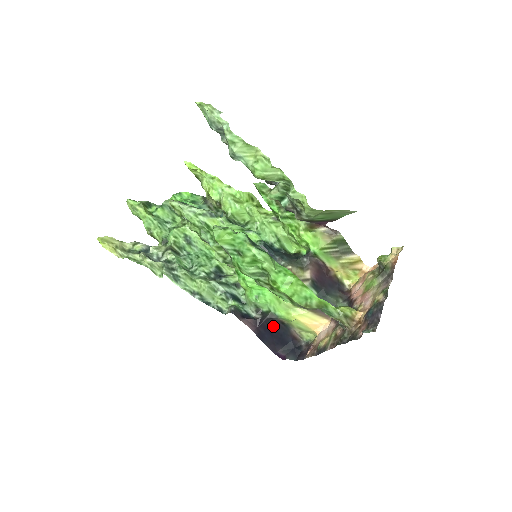
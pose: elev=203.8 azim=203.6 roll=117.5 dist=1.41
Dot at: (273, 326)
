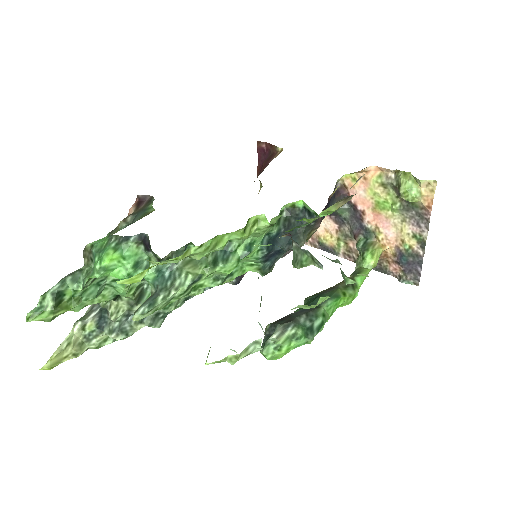
Dot at: occluded
